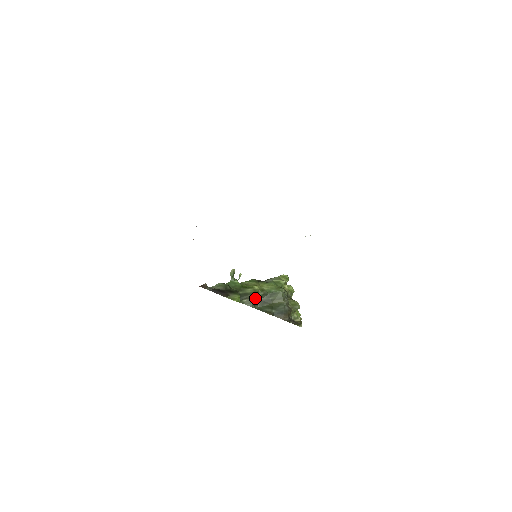
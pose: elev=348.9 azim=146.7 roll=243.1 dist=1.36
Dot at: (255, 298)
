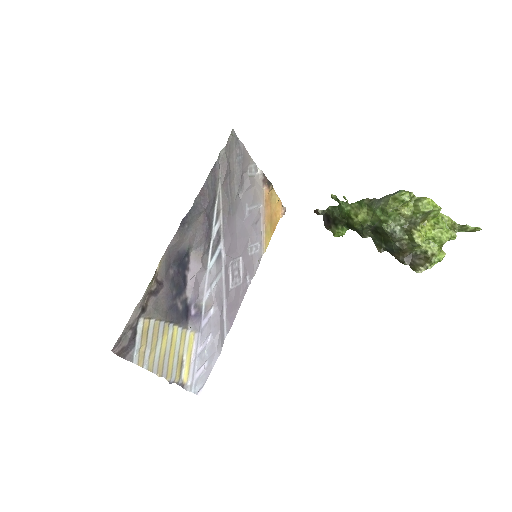
Dot at: (359, 230)
